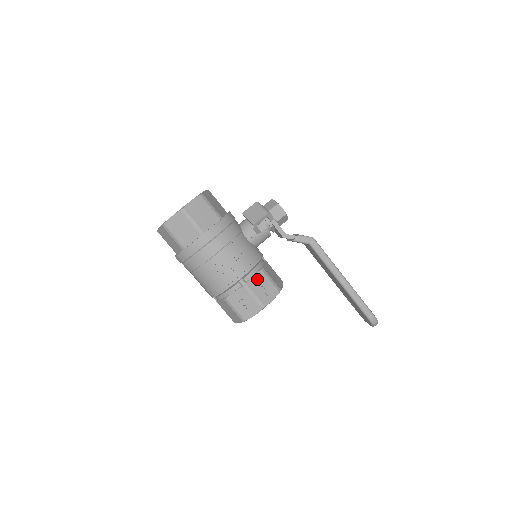
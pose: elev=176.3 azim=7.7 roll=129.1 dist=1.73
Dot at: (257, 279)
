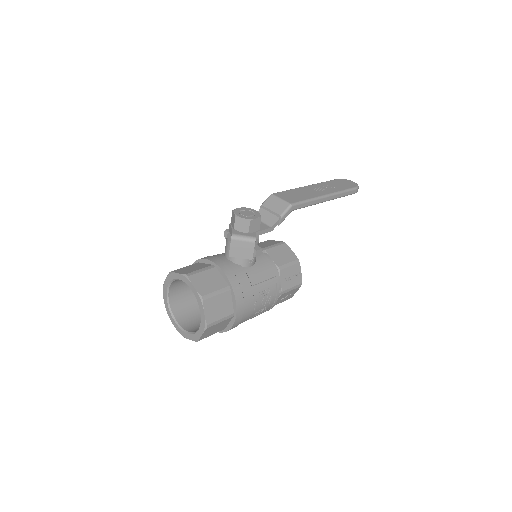
Dot at: (284, 279)
